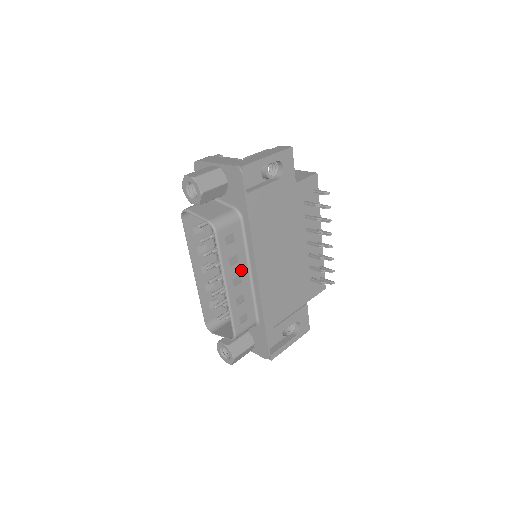
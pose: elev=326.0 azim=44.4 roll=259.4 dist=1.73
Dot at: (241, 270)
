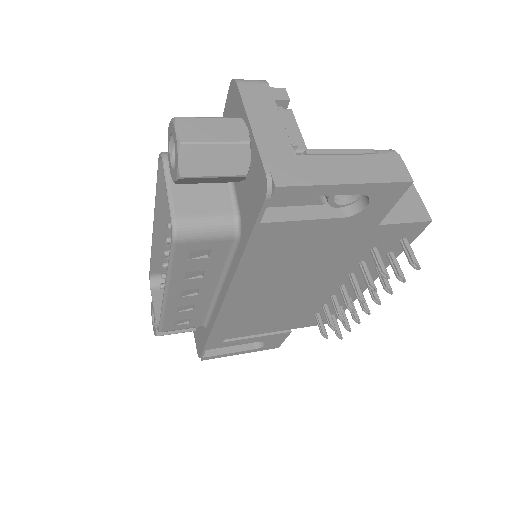
Dot at: (203, 285)
